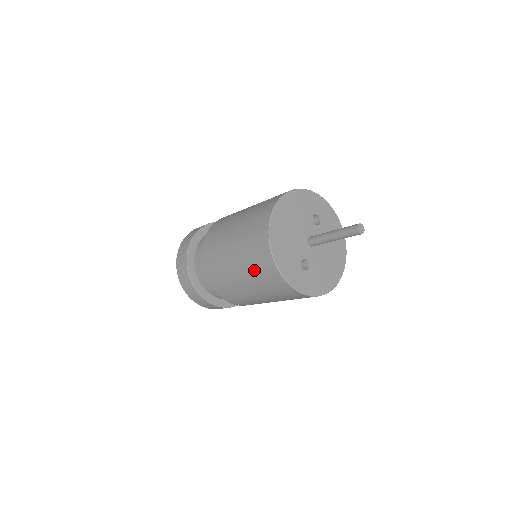
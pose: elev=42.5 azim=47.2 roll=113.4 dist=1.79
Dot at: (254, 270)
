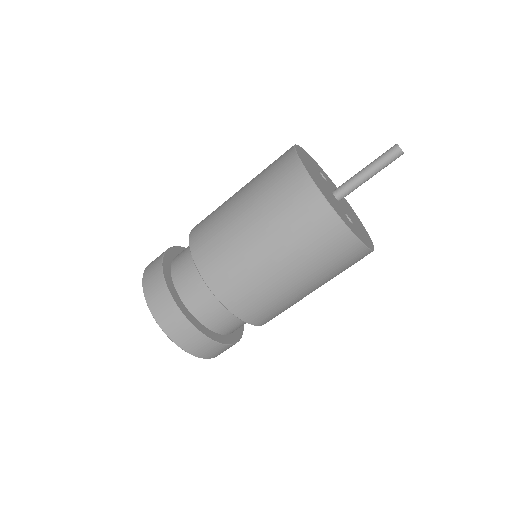
Dot at: (305, 243)
